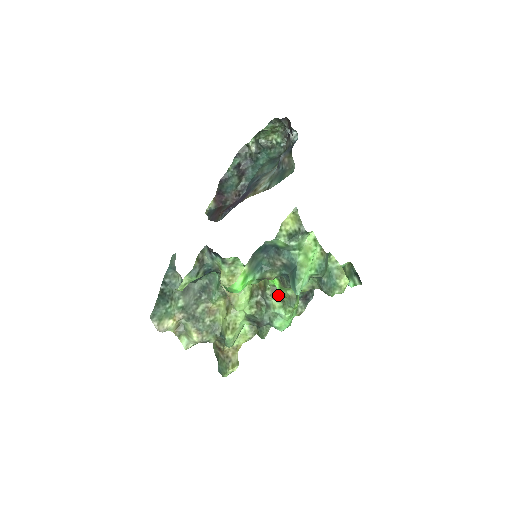
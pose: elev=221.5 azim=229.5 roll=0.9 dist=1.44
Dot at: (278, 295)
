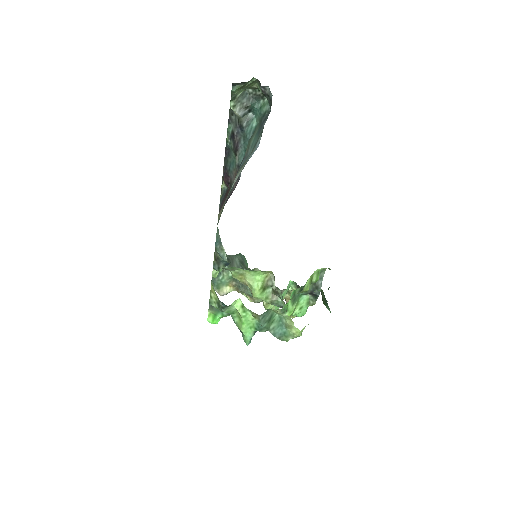
Dot at: (279, 296)
